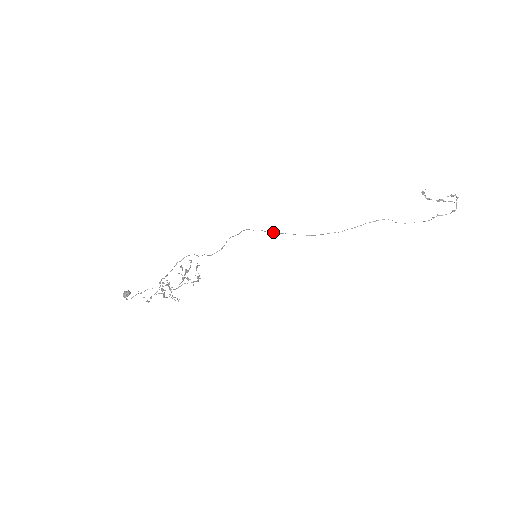
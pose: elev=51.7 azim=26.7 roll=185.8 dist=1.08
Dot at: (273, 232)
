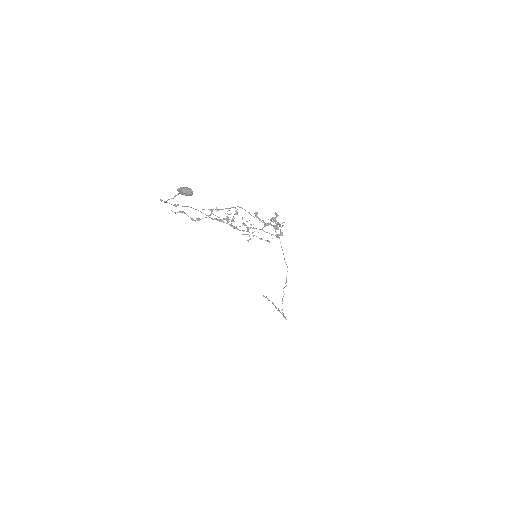
Dot at: occluded
